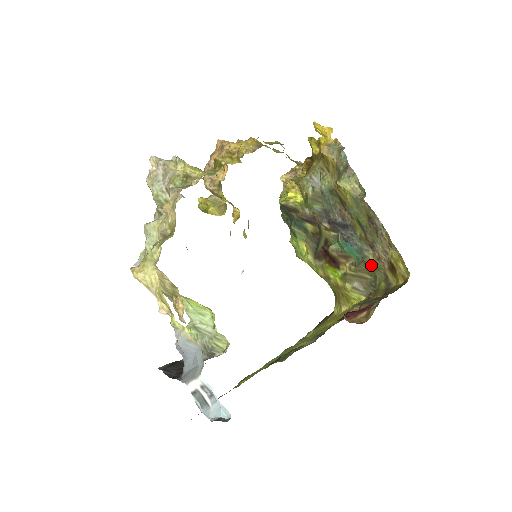
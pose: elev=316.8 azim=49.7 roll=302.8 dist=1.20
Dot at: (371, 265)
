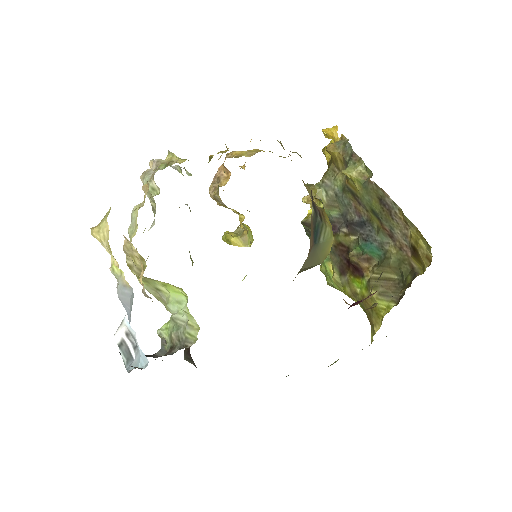
Dot at: (394, 259)
